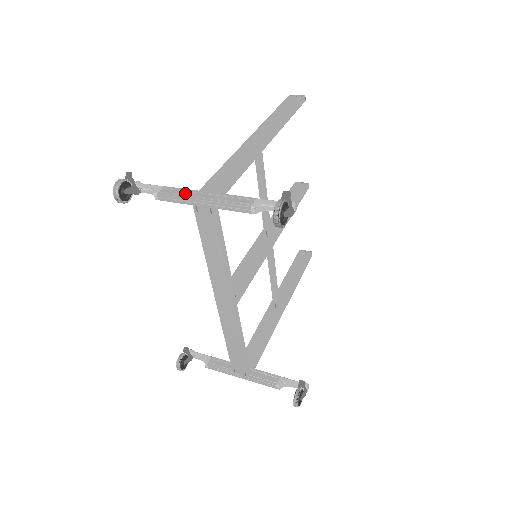
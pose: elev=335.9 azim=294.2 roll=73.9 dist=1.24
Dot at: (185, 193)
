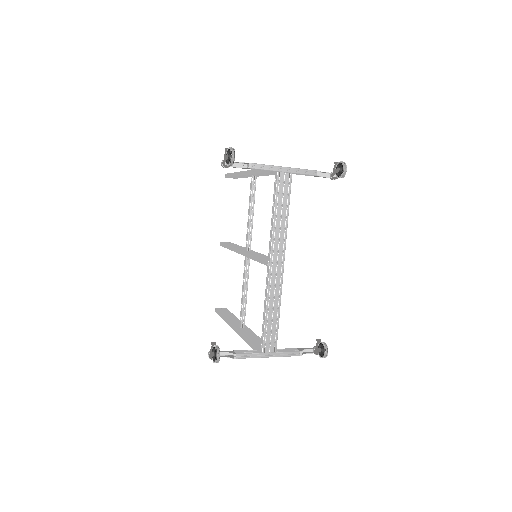
Dot at: (269, 165)
